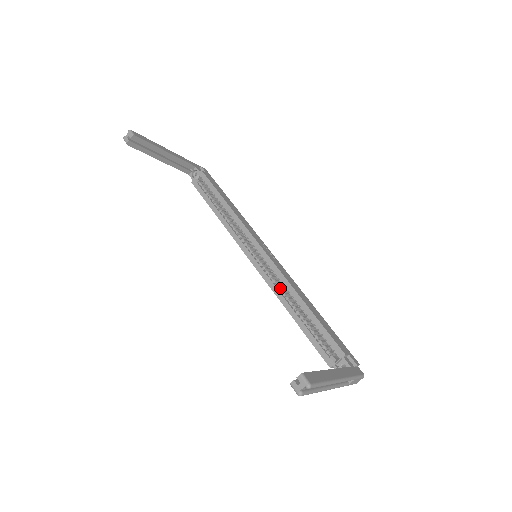
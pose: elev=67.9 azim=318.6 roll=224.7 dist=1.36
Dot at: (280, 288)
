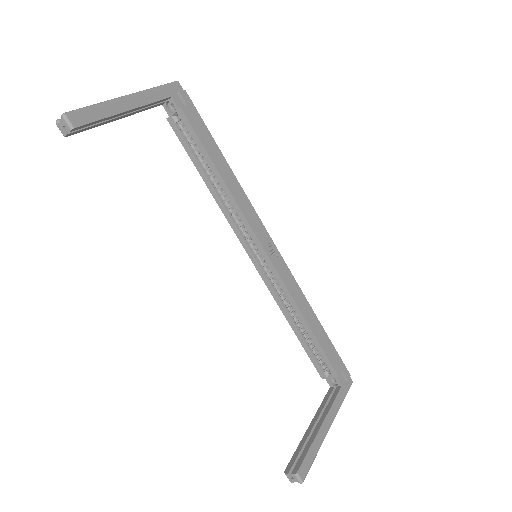
Dot at: (281, 296)
